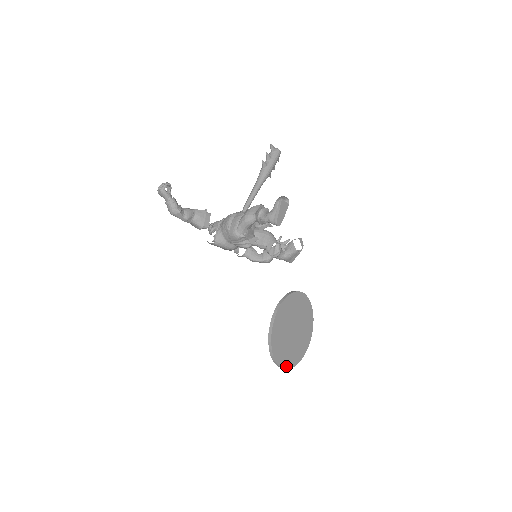
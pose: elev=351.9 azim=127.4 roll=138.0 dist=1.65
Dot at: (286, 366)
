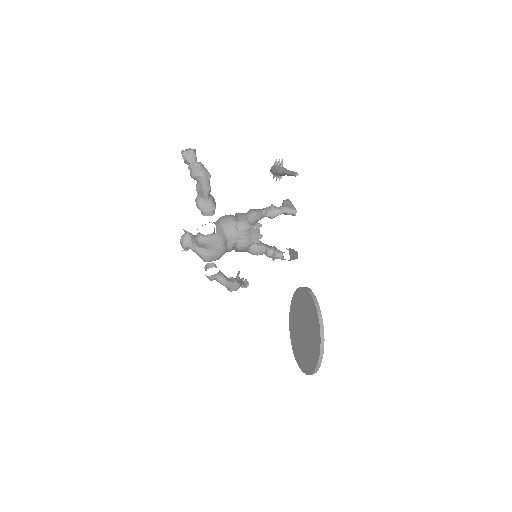
Dot at: (320, 360)
